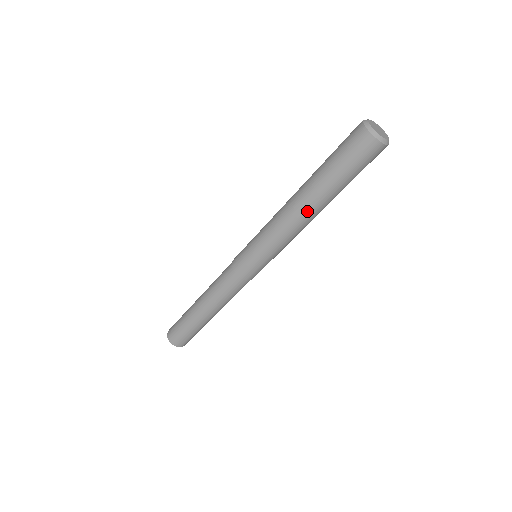
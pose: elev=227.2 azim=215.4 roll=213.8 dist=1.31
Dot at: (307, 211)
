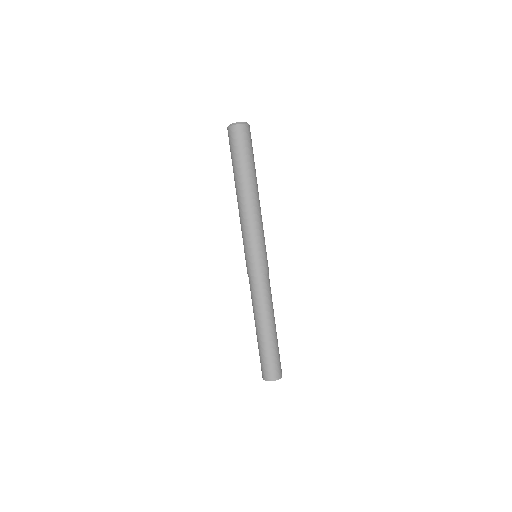
Dot at: (253, 193)
